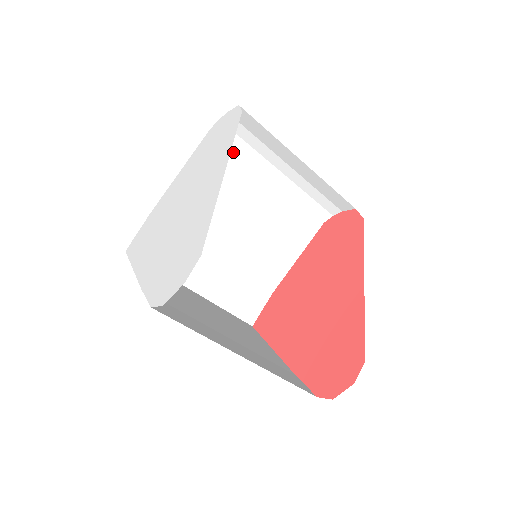
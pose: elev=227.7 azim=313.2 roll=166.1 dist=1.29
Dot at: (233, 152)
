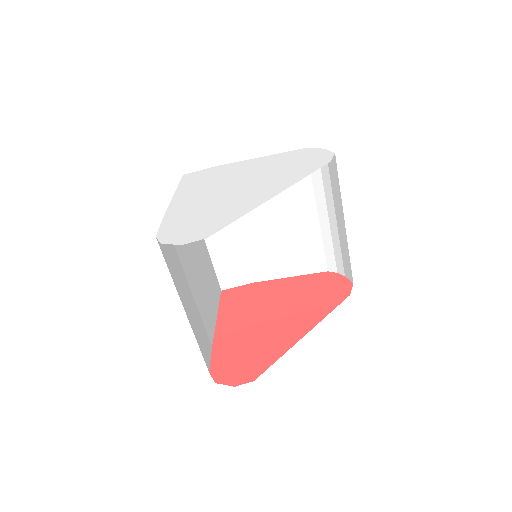
Dot at: (309, 175)
